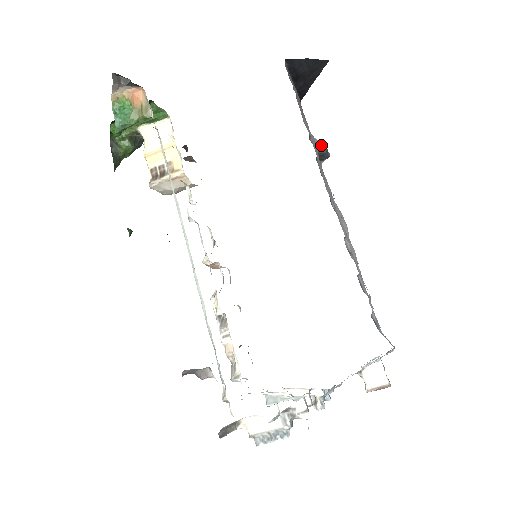
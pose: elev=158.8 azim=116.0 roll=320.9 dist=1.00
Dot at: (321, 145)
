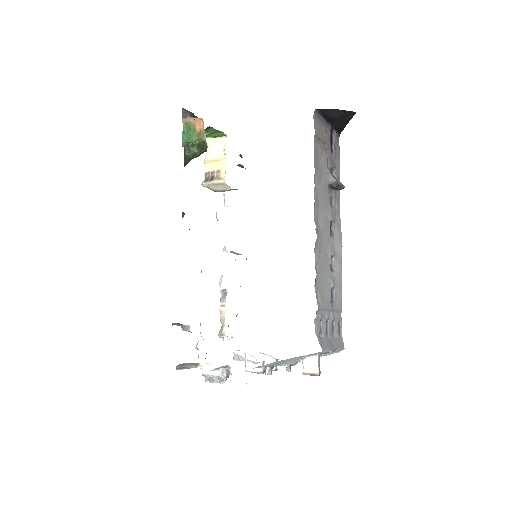
Dot at: (332, 180)
